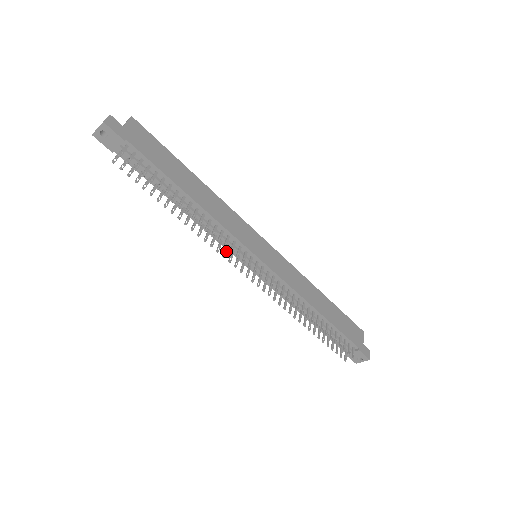
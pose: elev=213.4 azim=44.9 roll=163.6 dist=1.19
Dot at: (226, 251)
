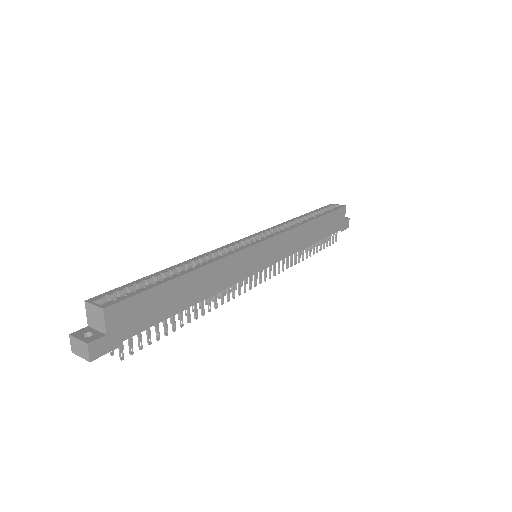
Dot at: occluded
